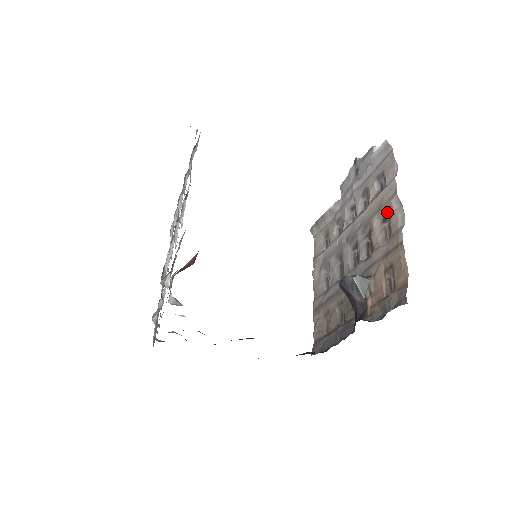
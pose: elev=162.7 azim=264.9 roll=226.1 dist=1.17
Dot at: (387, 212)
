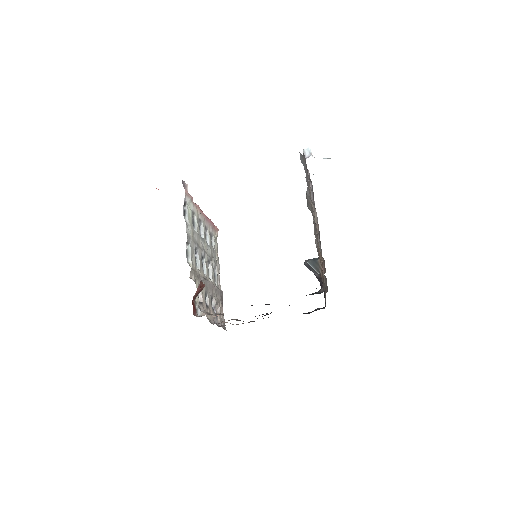
Dot at: occluded
